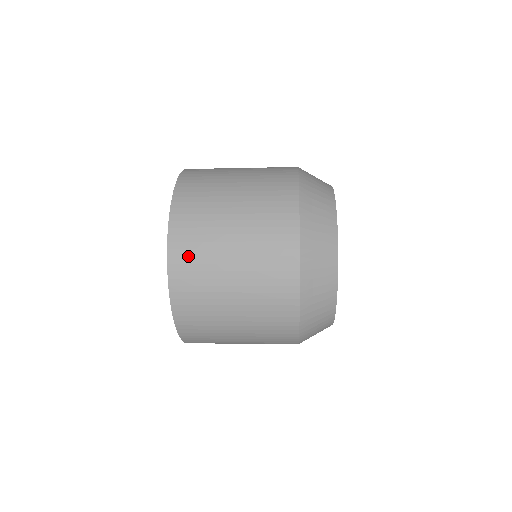
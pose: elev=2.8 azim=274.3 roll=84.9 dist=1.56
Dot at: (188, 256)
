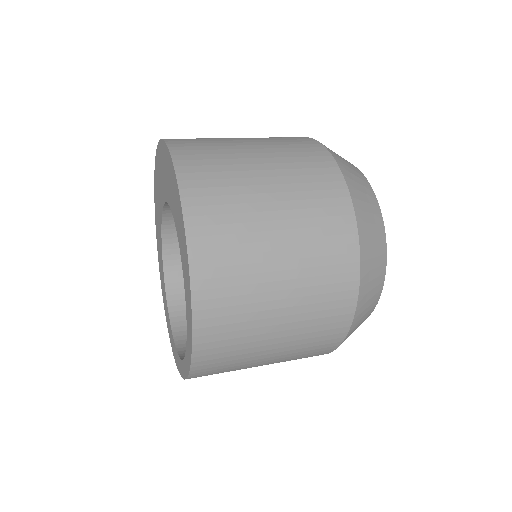
Dot at: occluded
